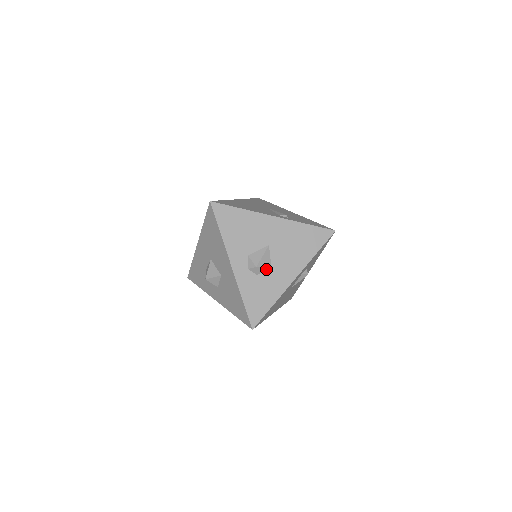
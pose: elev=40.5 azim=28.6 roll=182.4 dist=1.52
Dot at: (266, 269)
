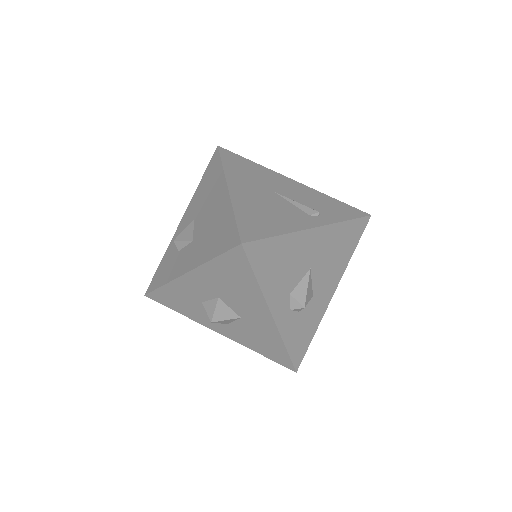
Dot at: (309, 300)
